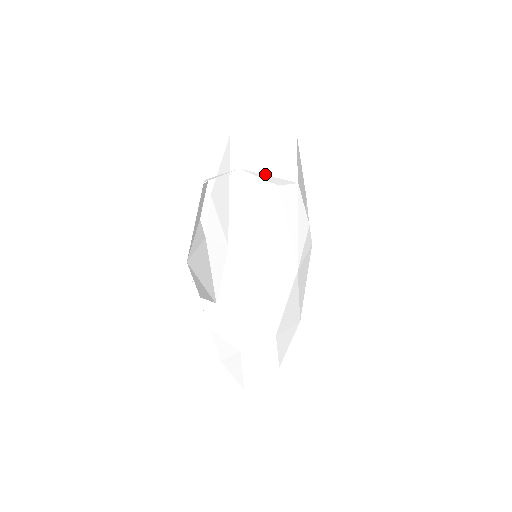
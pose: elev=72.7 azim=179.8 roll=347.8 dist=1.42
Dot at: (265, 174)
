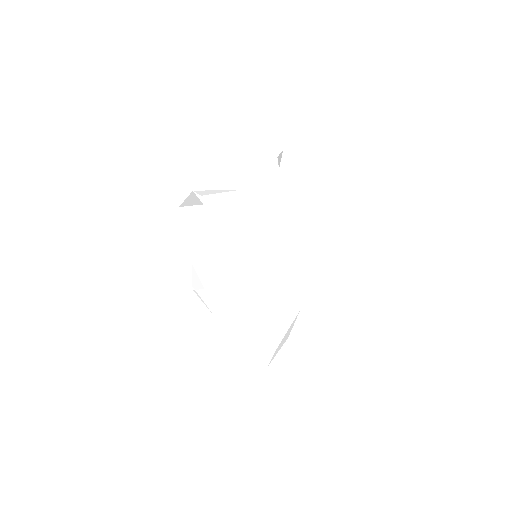
Dot at: occluded
